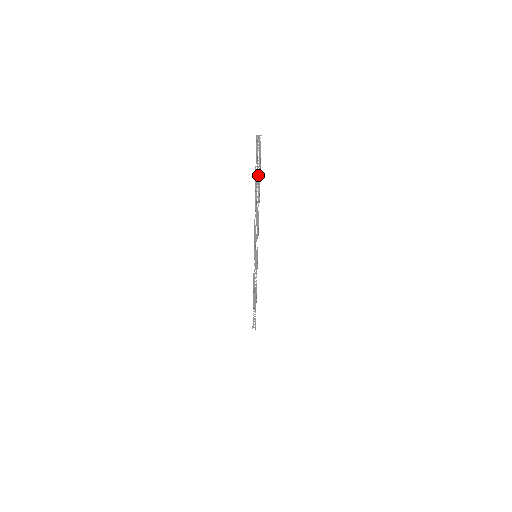
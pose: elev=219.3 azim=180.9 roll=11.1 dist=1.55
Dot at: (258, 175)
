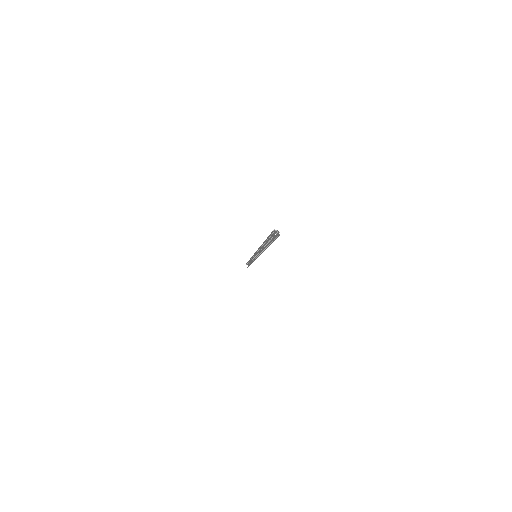
Dot at: (270, 240)
